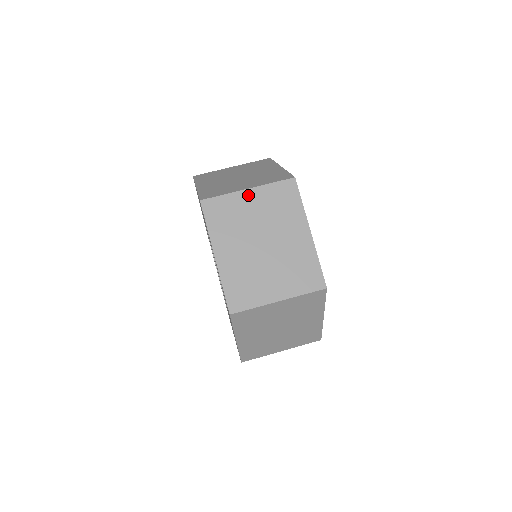
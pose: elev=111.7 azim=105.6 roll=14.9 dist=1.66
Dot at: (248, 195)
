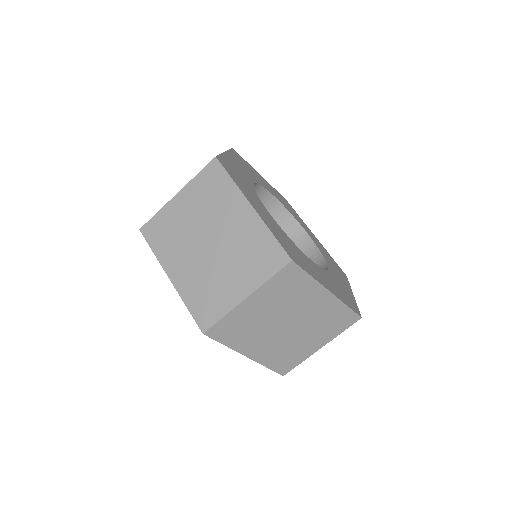
Dot at: (249, 303)
